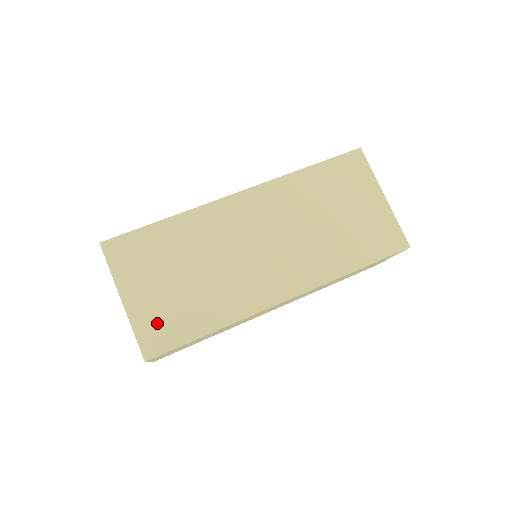
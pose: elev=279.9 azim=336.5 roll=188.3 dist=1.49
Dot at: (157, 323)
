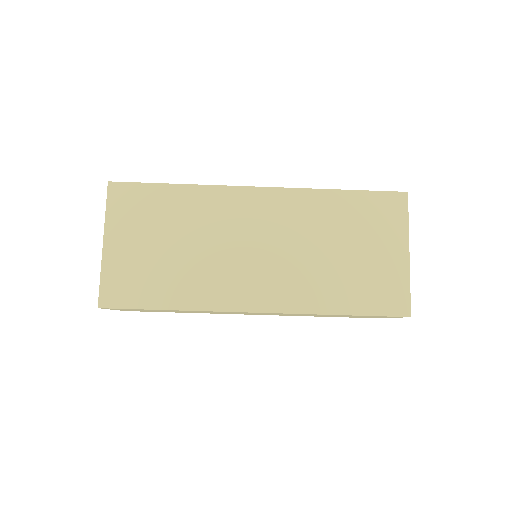
Dot at: (125, 278)
